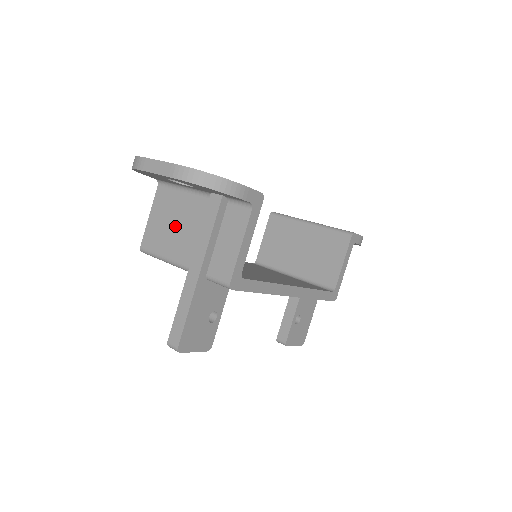
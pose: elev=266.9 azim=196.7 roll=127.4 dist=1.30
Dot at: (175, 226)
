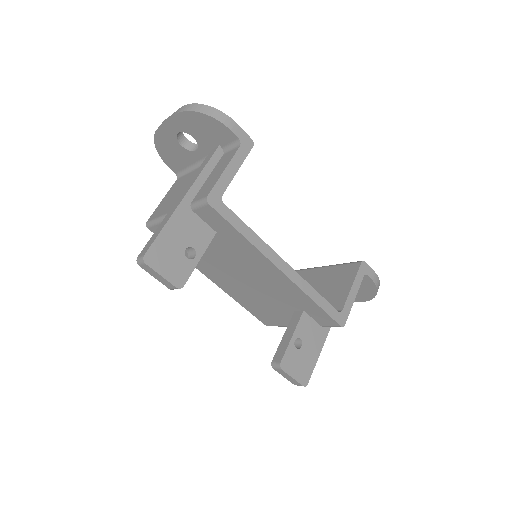
Dot at: (179, 192)
